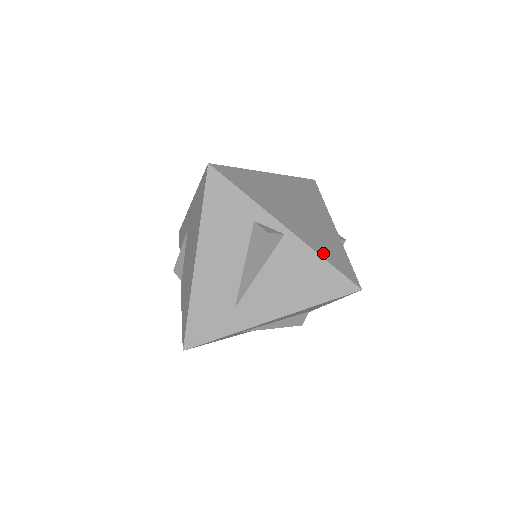
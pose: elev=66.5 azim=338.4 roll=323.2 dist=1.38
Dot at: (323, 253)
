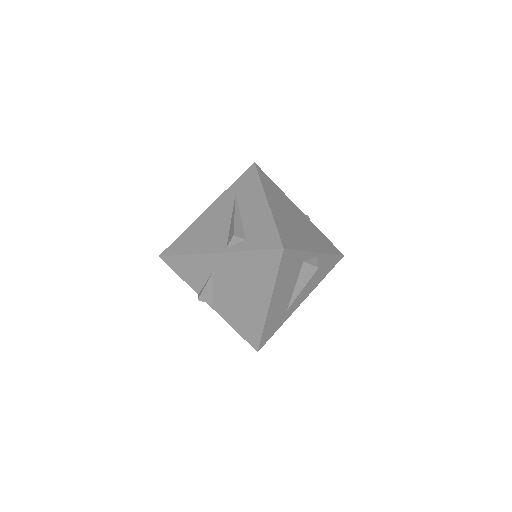
Dot at: (328, 250)
